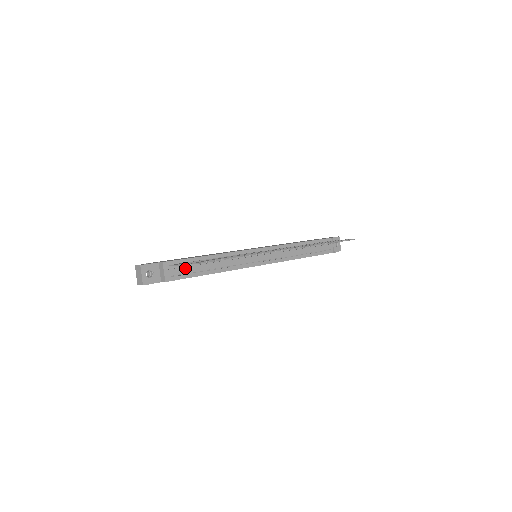
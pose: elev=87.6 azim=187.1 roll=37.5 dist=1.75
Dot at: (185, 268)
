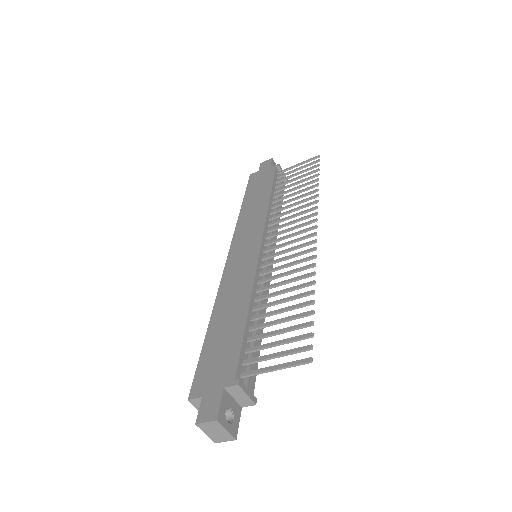
Dot at: occluded
